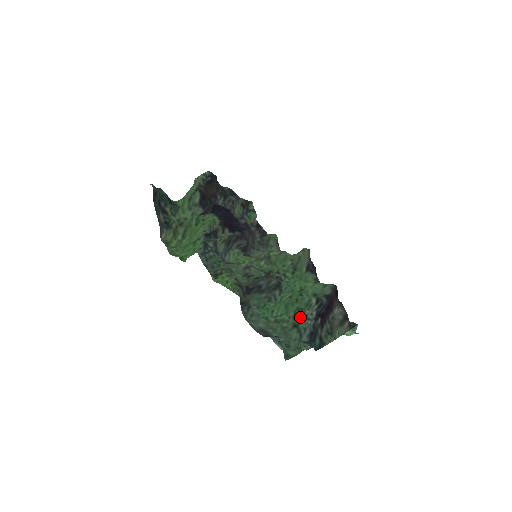
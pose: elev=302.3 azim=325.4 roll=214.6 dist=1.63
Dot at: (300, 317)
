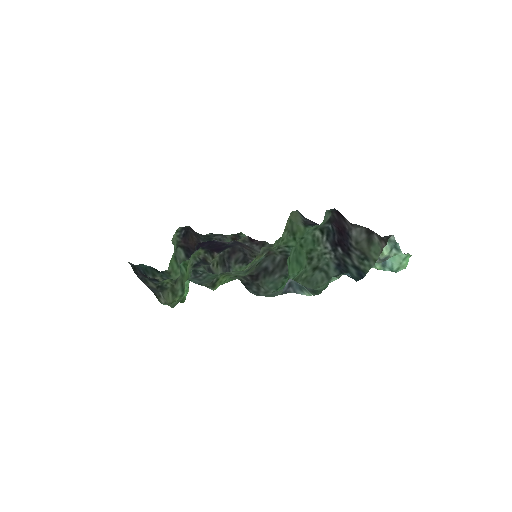
Dot at: (315, 258)
